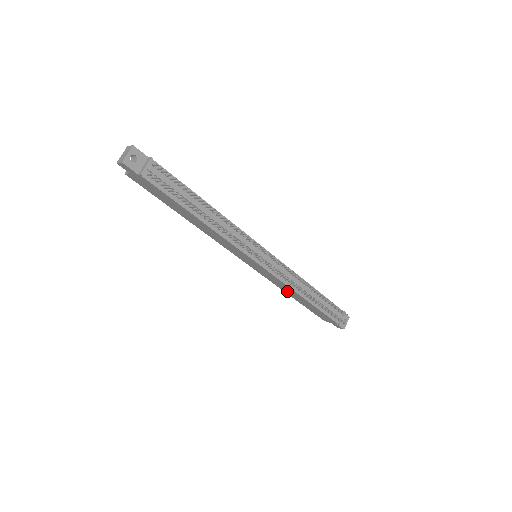
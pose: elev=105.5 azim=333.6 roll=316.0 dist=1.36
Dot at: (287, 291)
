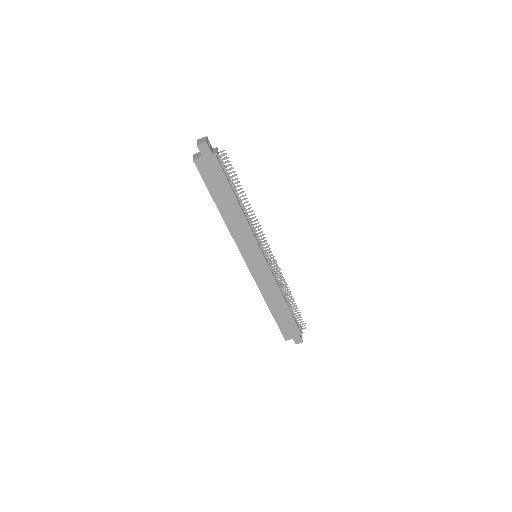
Dot at: (270, 298)
